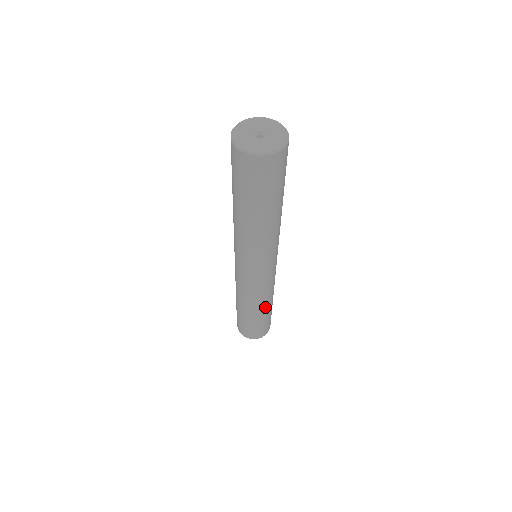
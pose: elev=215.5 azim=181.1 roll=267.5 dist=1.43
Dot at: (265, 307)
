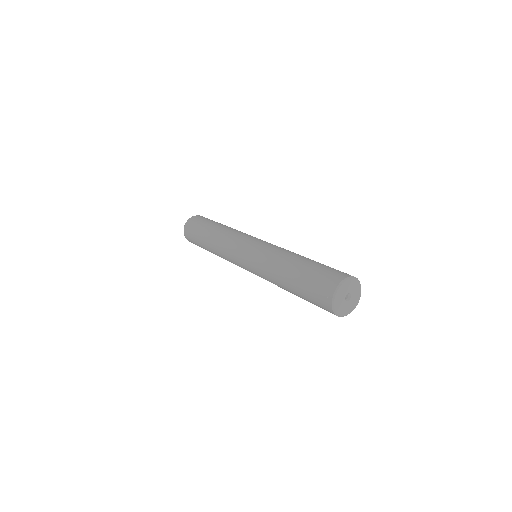
Dot at: occluded
